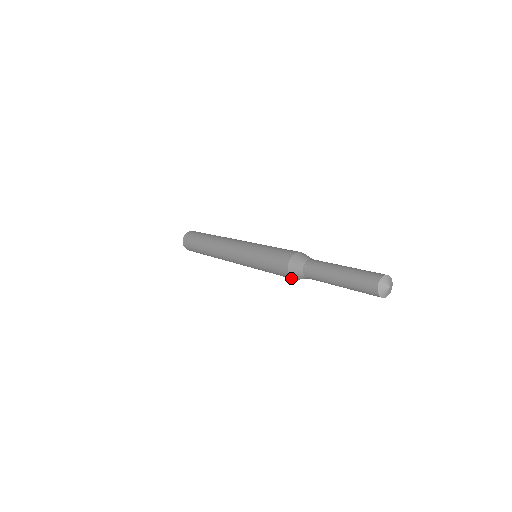
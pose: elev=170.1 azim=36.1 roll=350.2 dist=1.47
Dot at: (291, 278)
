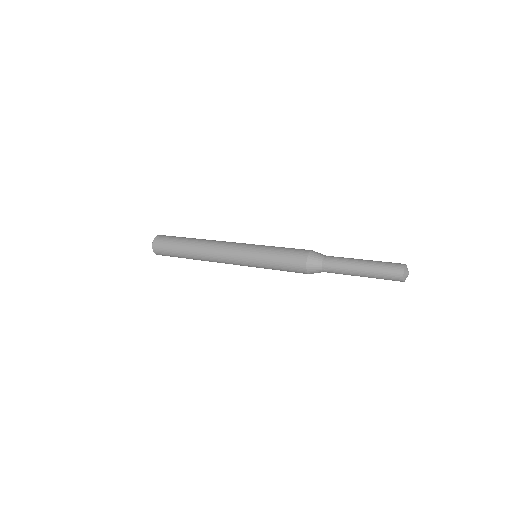
Dot at: (304, 269)
